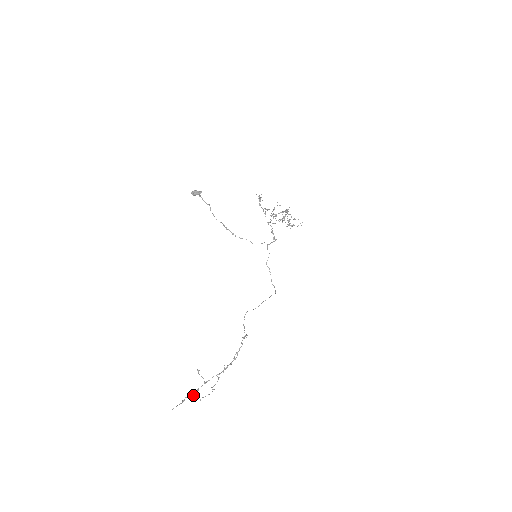
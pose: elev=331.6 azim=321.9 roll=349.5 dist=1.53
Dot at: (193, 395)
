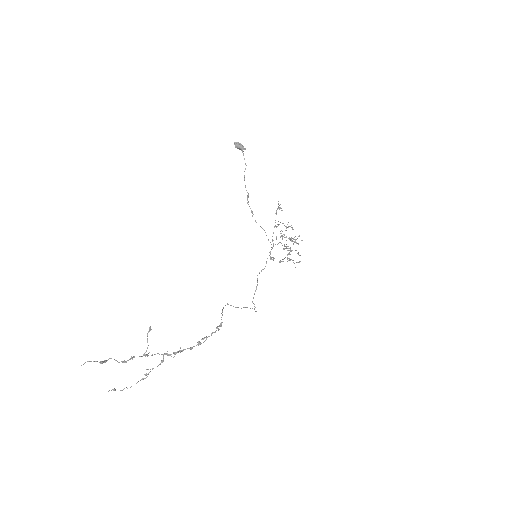
Dot at: (122, 361)
